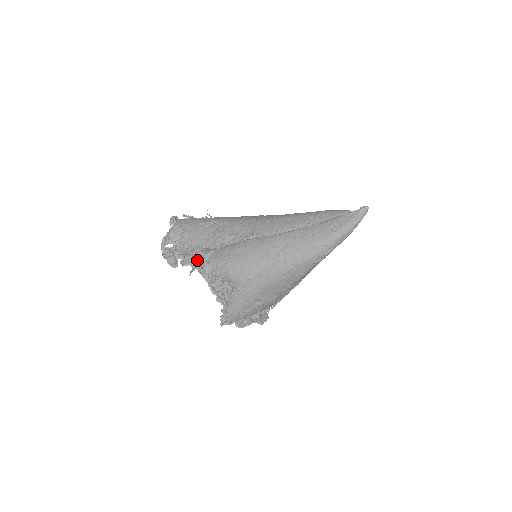
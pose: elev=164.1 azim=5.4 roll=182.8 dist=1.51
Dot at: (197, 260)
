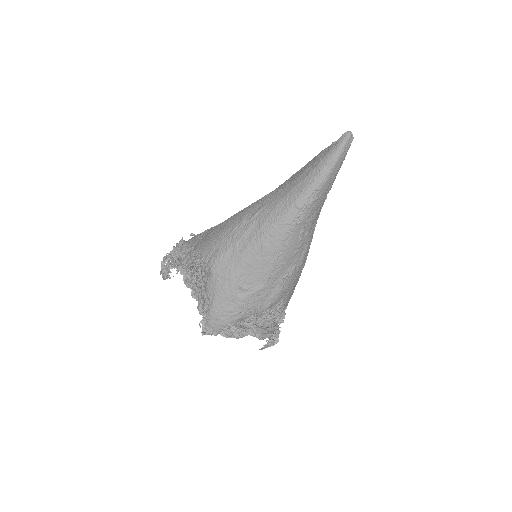
Dot at: occluded
